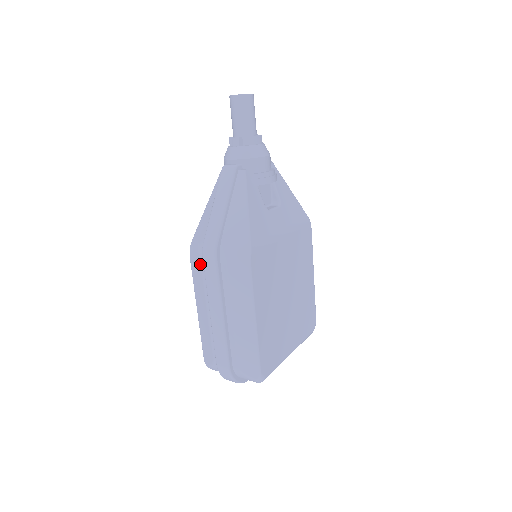
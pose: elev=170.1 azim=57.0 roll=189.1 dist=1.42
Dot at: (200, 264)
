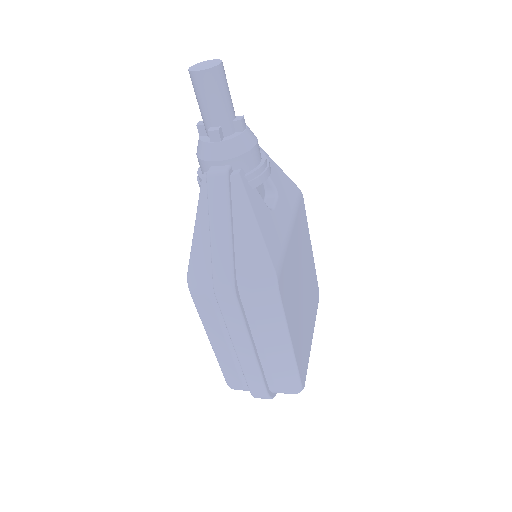
Dot at: (210, 303)
